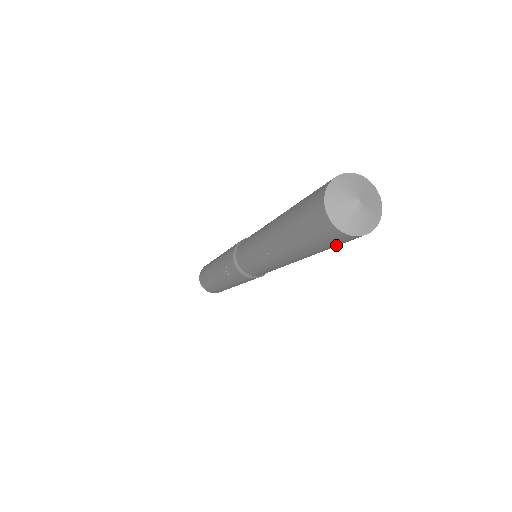
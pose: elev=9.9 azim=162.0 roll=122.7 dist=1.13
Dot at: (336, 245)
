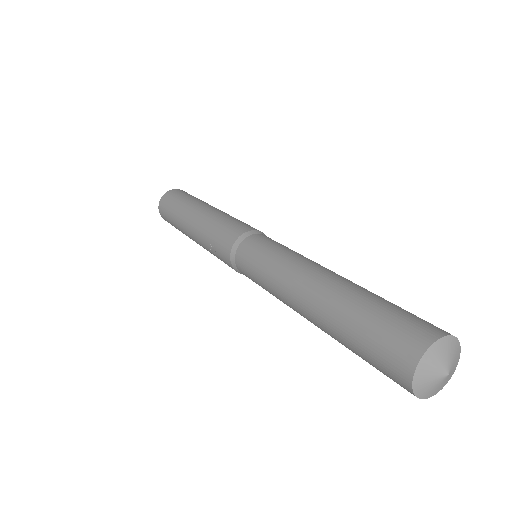
Dot at: occluded
